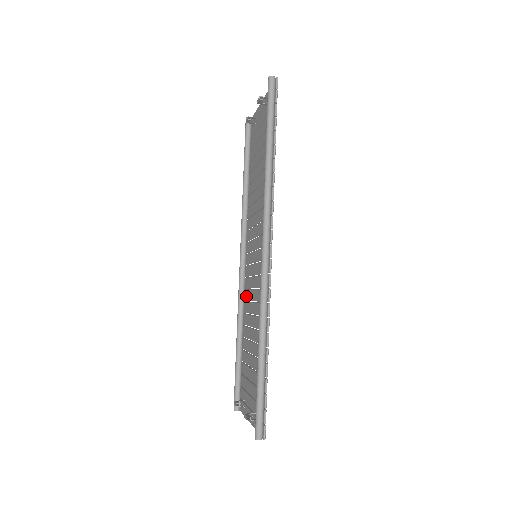
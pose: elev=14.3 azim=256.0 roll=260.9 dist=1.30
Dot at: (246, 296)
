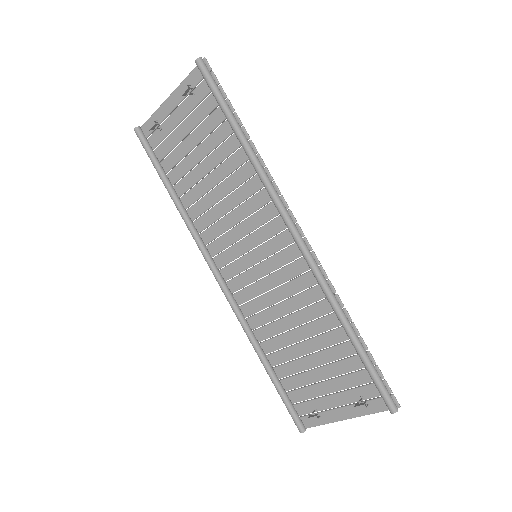
Dot at: (250, 310)
